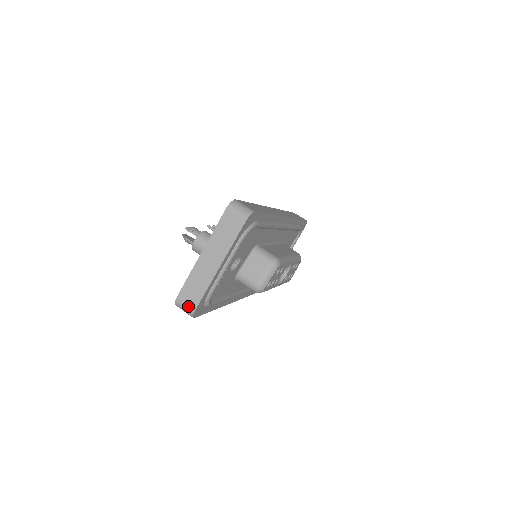
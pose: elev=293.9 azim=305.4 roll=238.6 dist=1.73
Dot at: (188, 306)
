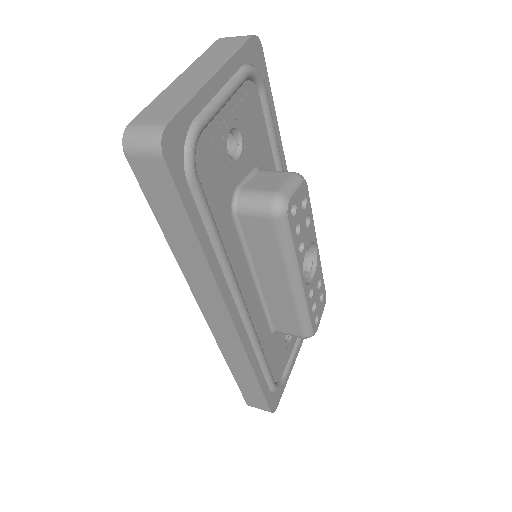
Dot at: (152, 124)
